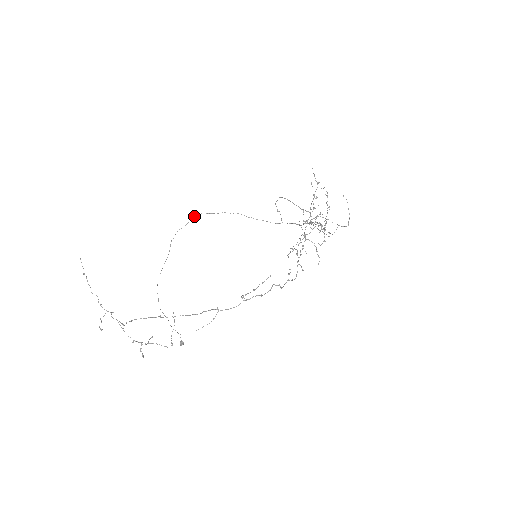
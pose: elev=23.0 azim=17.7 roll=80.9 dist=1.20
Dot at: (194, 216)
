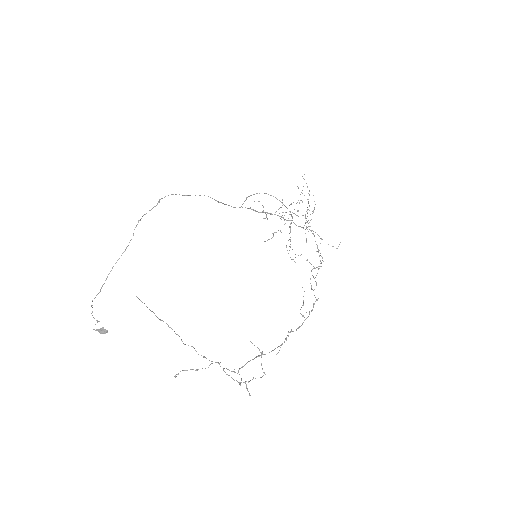
Dot at: (164, 197)
